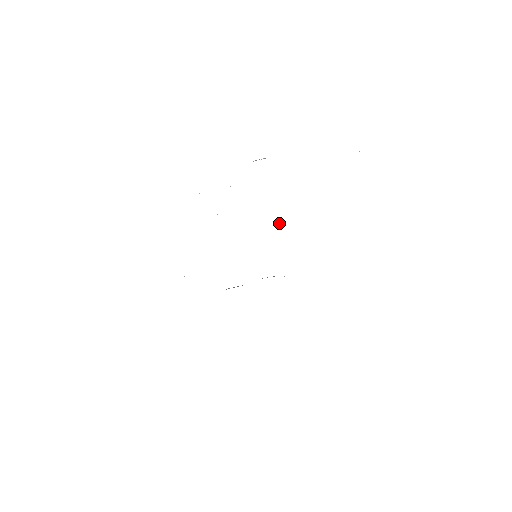
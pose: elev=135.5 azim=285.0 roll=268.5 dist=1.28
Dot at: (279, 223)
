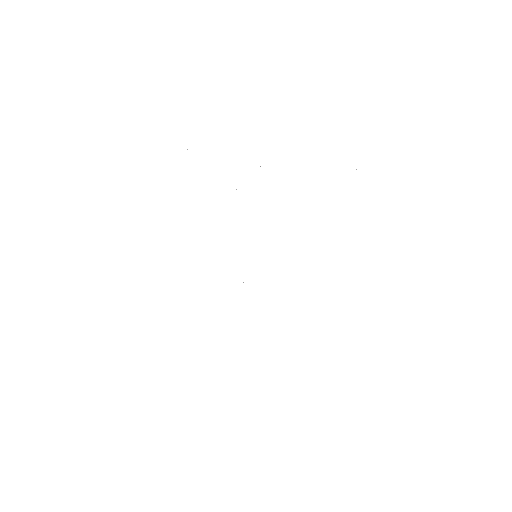
Dot at: occluded
